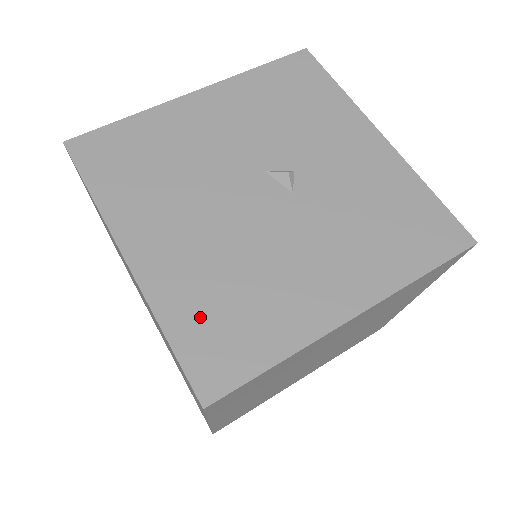
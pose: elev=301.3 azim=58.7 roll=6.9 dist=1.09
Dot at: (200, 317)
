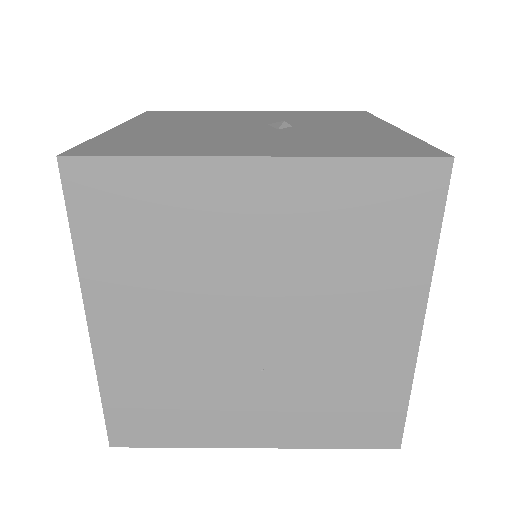
Dot at: (125, 140)
